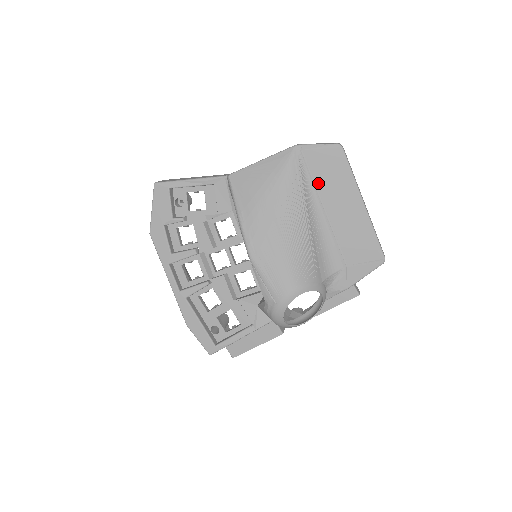
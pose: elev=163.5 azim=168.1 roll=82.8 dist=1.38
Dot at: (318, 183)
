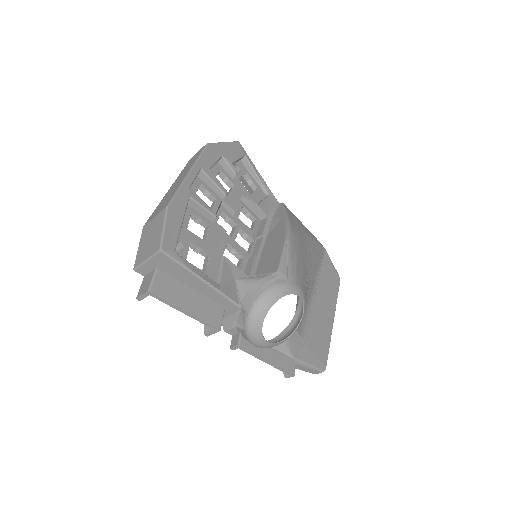
Dot at: (321, 276)
